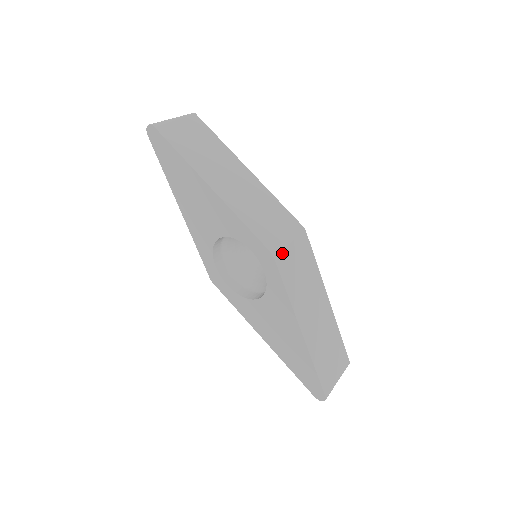
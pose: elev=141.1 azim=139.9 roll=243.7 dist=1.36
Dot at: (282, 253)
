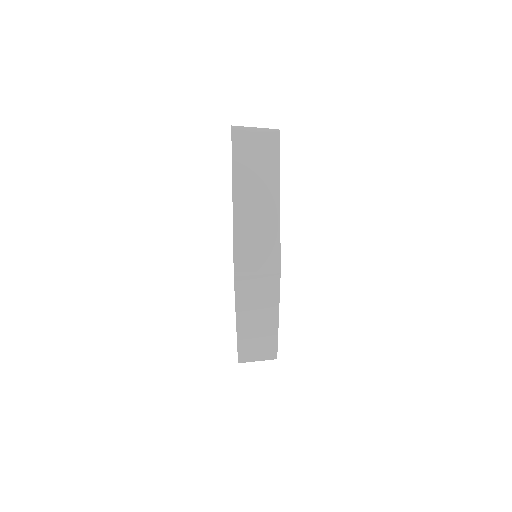
Dot at: (244, 277)
